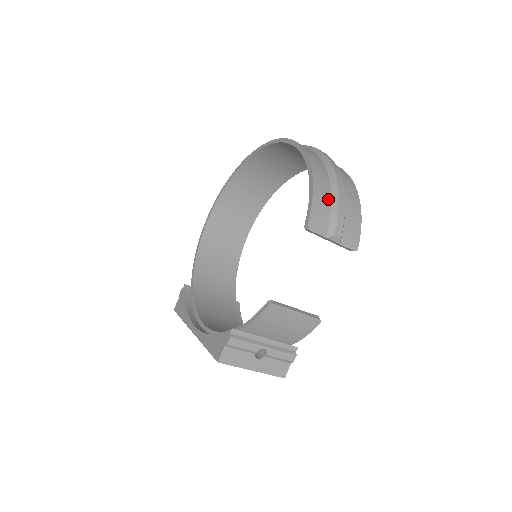
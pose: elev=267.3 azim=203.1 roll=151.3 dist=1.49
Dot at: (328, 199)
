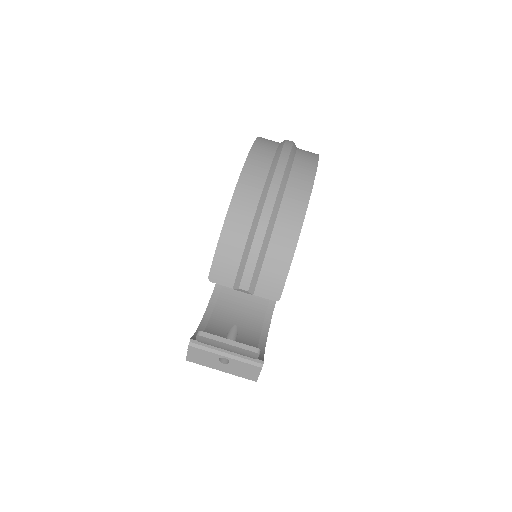
Dot at: (240, 246)
